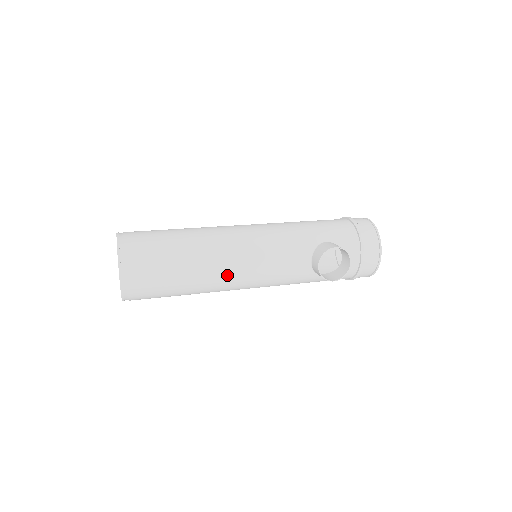
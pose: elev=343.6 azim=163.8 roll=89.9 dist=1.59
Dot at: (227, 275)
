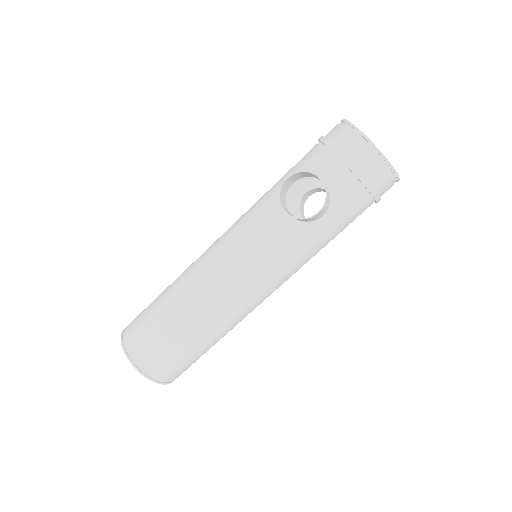
Dot at: (216, 294)
